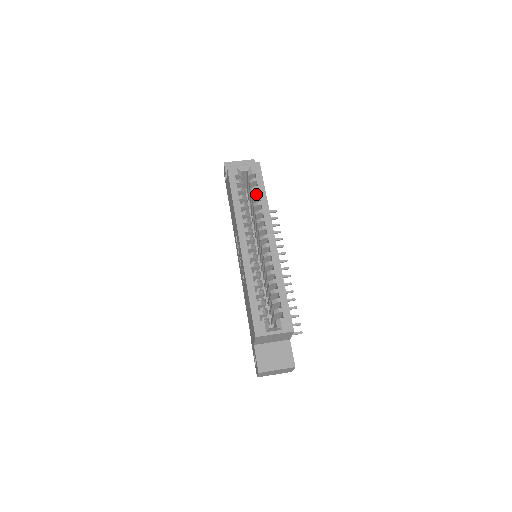
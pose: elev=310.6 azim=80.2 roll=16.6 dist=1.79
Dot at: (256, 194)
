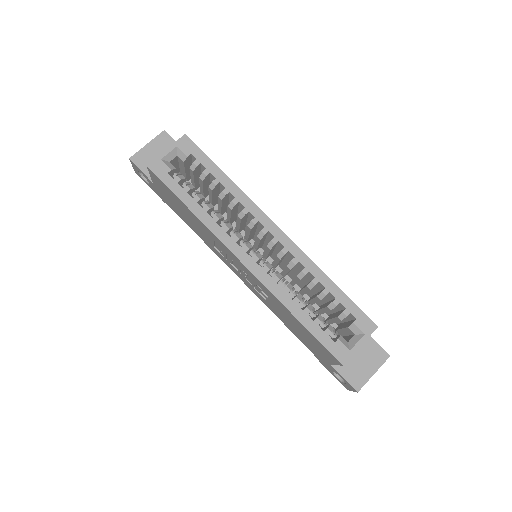
Dot at: (213, 182)
